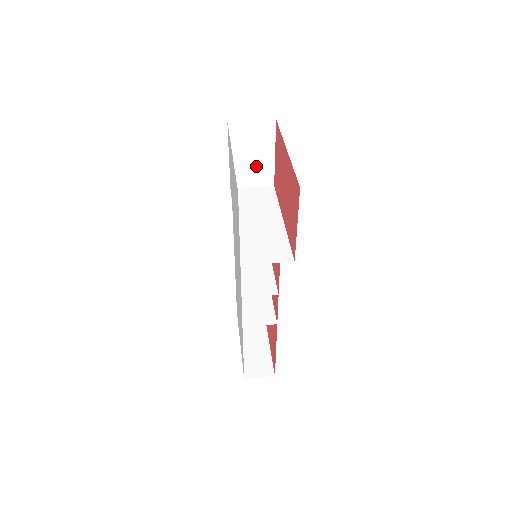
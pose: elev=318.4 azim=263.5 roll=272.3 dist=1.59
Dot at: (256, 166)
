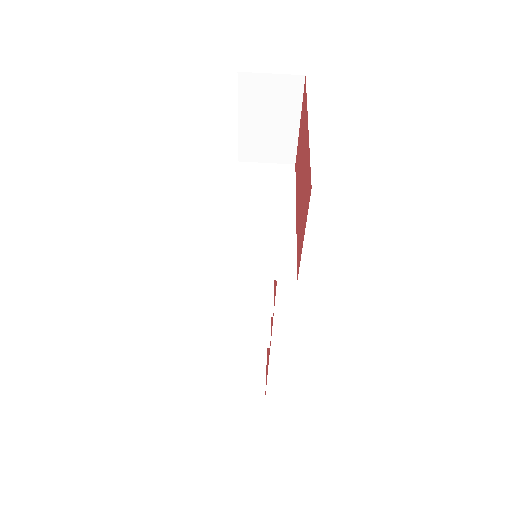
Dot at: (273, 136)
